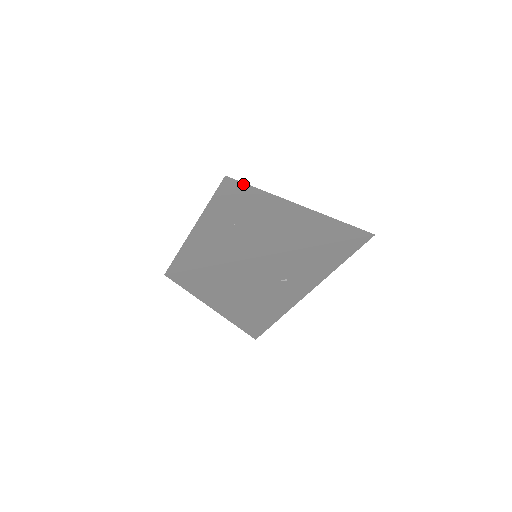
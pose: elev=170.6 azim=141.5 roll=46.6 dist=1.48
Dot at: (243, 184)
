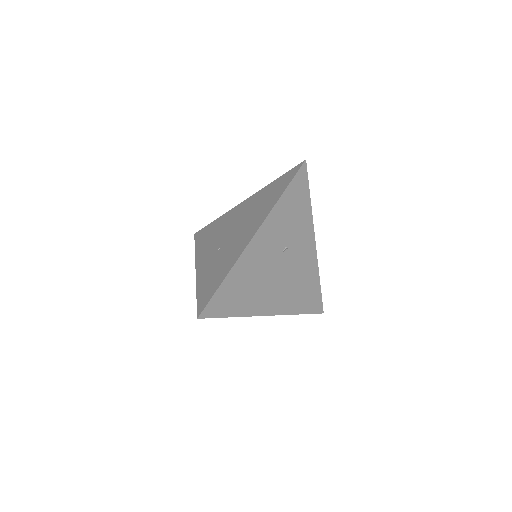
Dot at: (208, 226)
